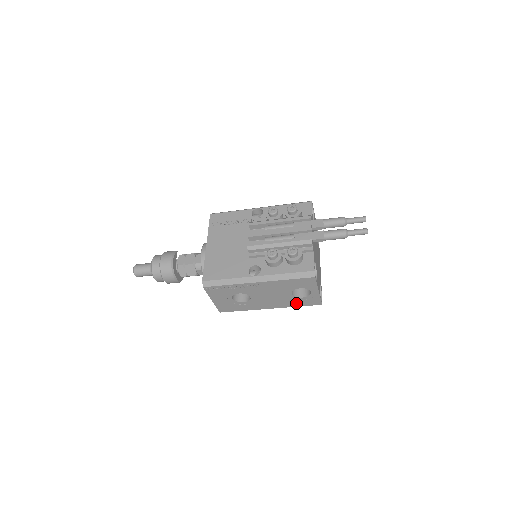
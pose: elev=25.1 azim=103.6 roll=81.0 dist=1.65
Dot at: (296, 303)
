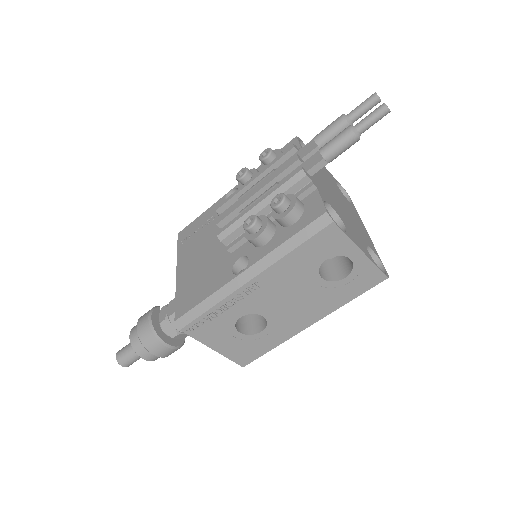
Dot at: (343, 295)
